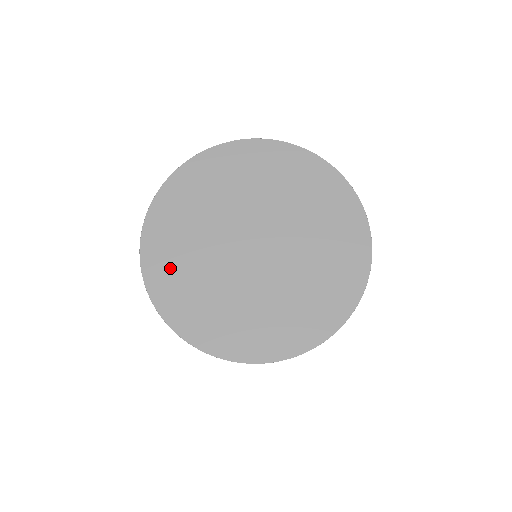
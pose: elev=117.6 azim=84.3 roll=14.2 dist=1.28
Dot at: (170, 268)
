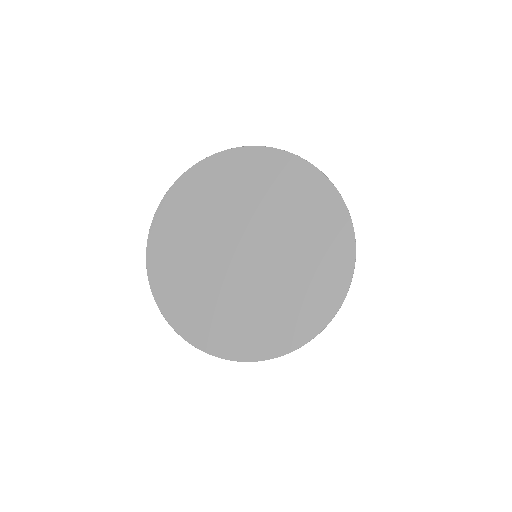
Dot at: (188, 201)
